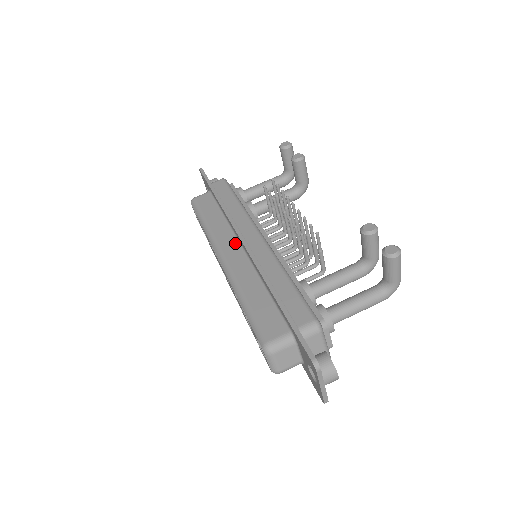
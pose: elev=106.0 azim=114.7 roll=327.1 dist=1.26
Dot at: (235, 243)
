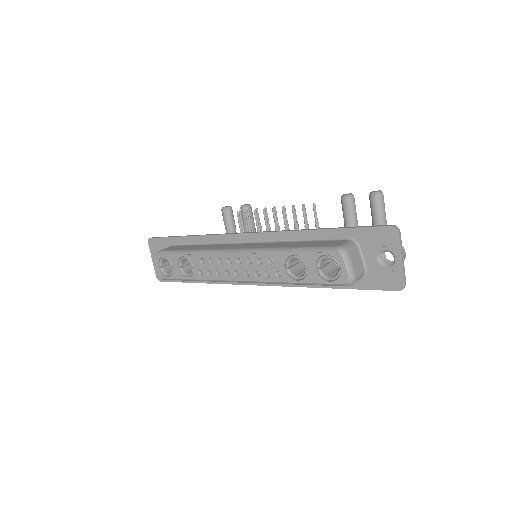
Dot at: (237, 244)
